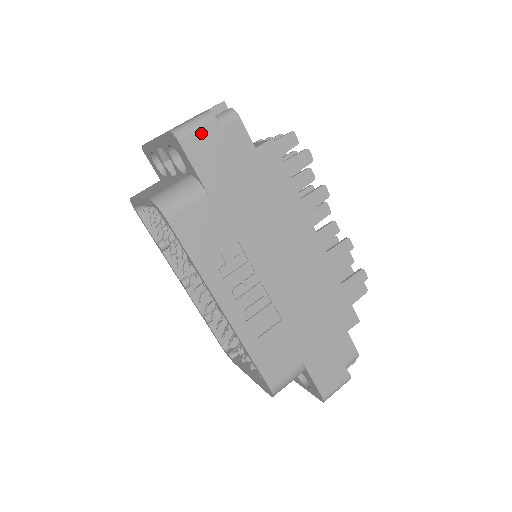
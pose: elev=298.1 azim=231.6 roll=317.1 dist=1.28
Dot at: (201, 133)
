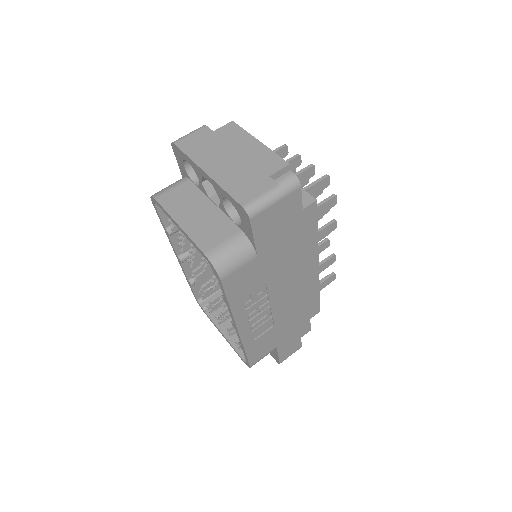
Dot at: (269, 210)
